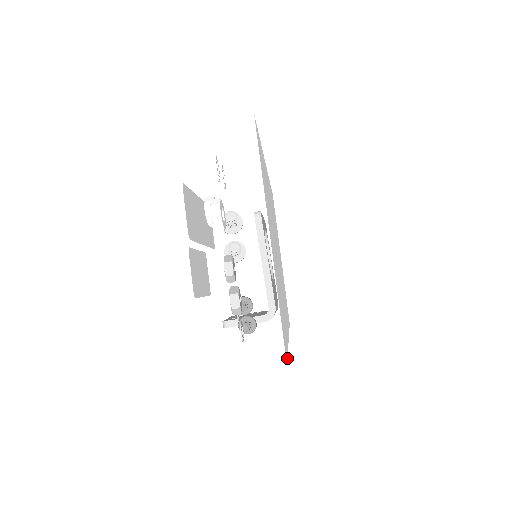
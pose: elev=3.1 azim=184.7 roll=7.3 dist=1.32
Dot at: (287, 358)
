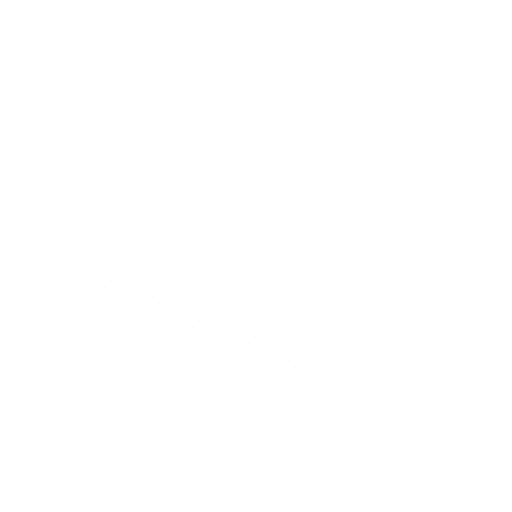
Dot at: (93, 272)
